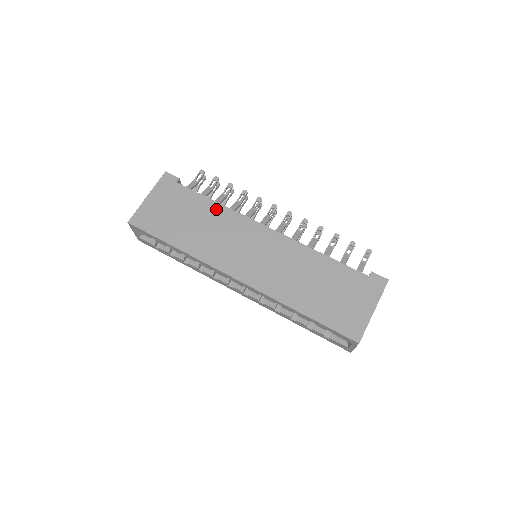
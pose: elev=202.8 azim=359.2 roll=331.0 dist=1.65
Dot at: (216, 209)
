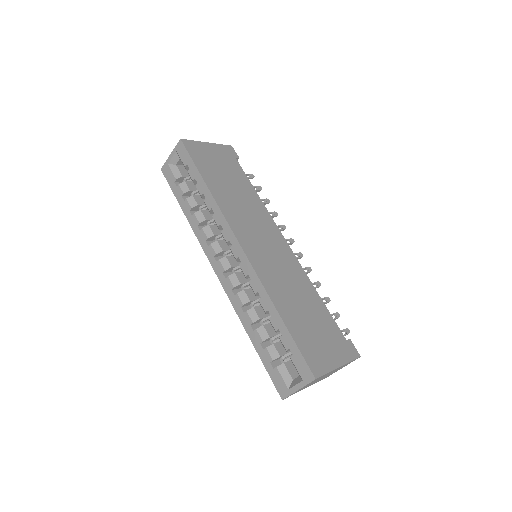
Dot at: (254, 196)
